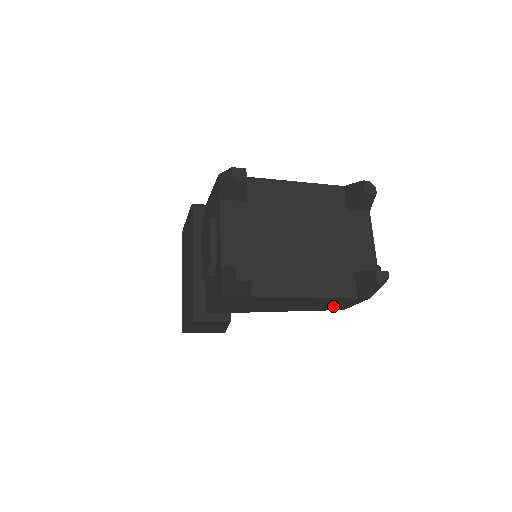
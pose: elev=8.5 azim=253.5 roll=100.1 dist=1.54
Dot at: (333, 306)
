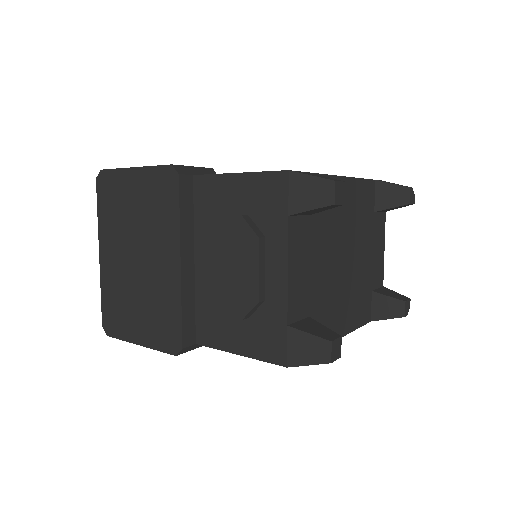
Dot at: occluded
